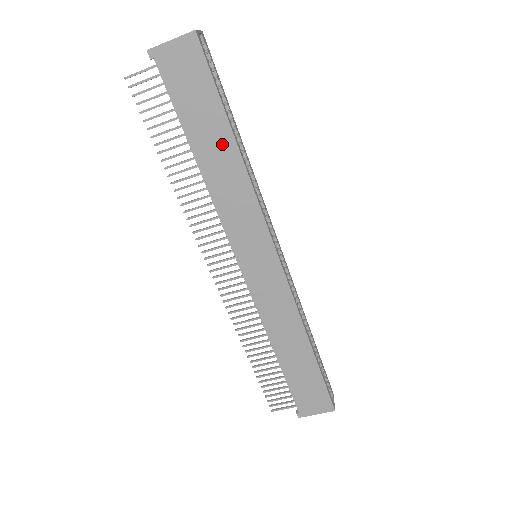
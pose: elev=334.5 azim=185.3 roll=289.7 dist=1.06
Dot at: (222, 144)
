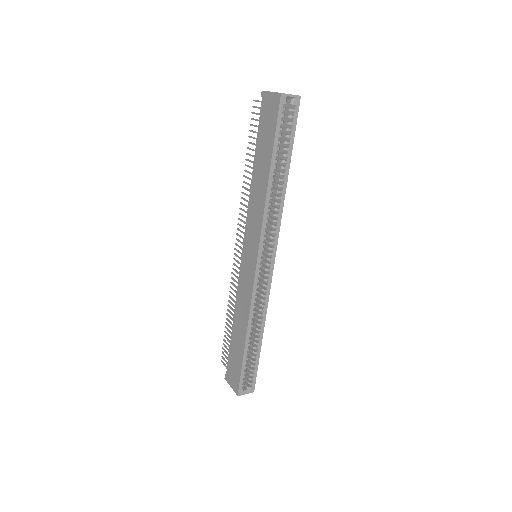
Dot at: (264, 171)
